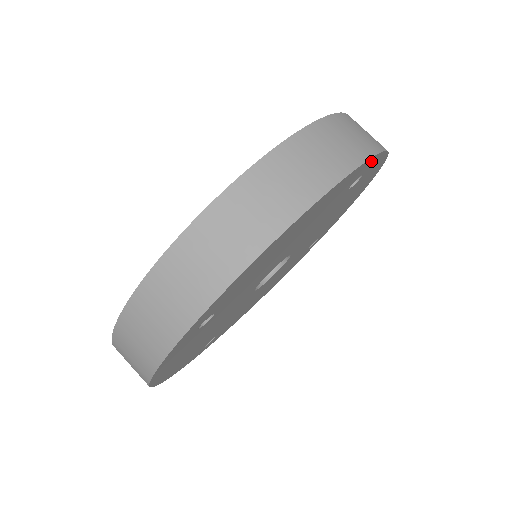
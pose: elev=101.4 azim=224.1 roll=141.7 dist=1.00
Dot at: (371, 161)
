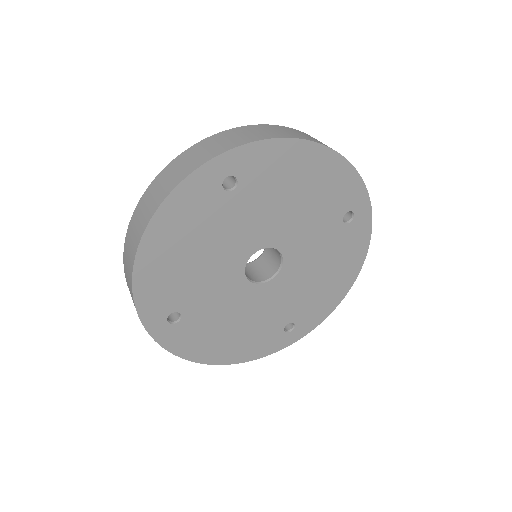
Dot at: (363, 197)
